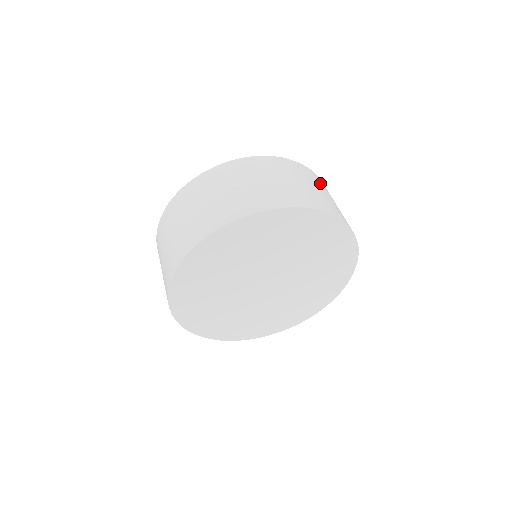
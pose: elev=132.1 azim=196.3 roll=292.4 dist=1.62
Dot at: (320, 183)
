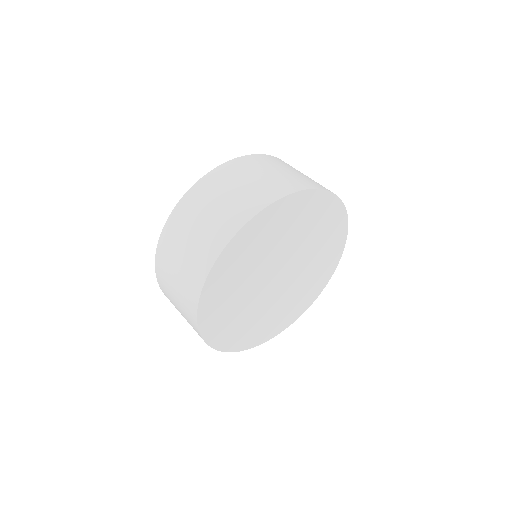
Dot at: occluded
